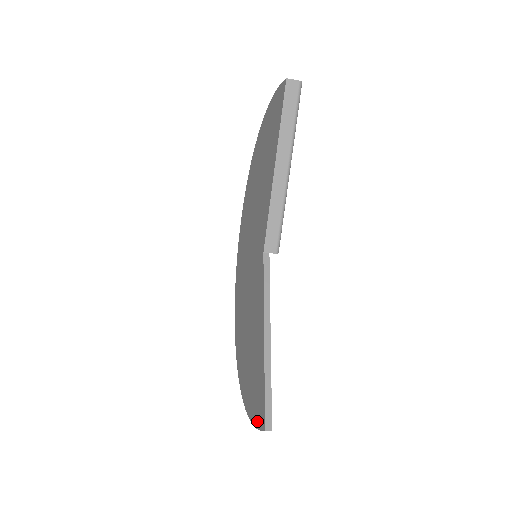
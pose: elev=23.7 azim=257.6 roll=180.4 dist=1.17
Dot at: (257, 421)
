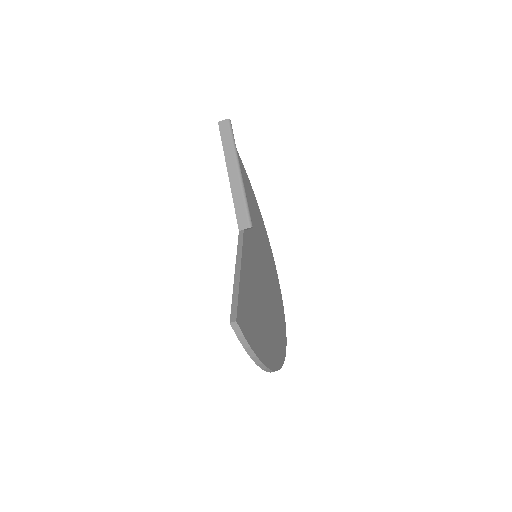
Dot at: occluded
